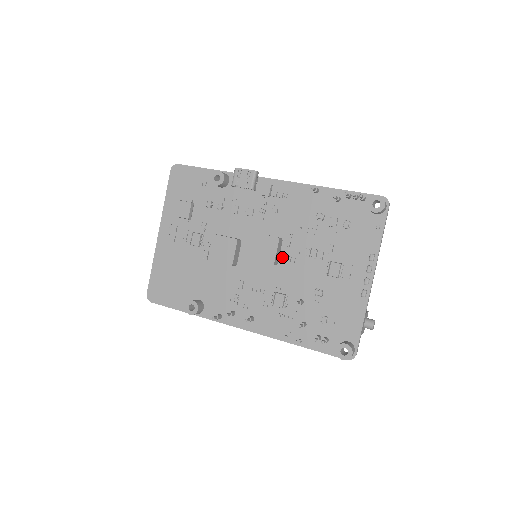
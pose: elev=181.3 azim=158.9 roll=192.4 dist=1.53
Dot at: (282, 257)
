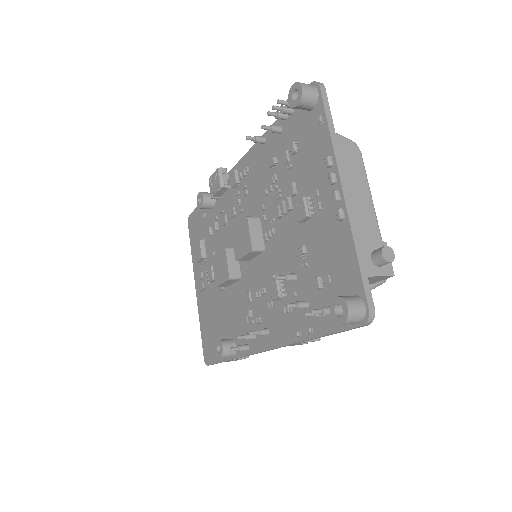
Dot at: (263, 237)
